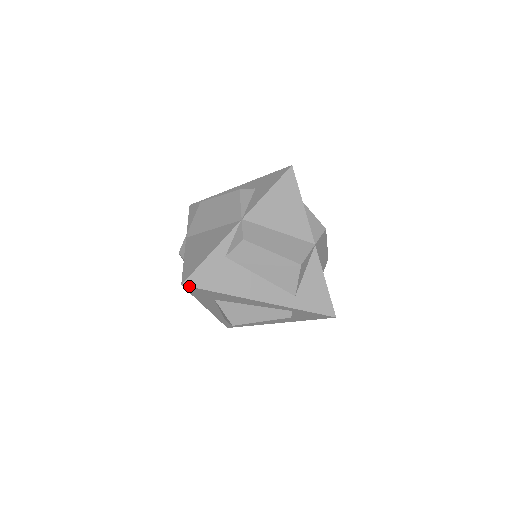
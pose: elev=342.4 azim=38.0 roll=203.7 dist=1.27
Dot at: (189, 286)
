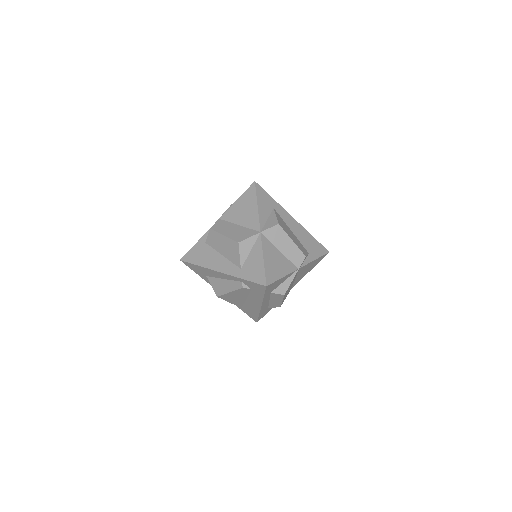
Dot at: (183, 261)
